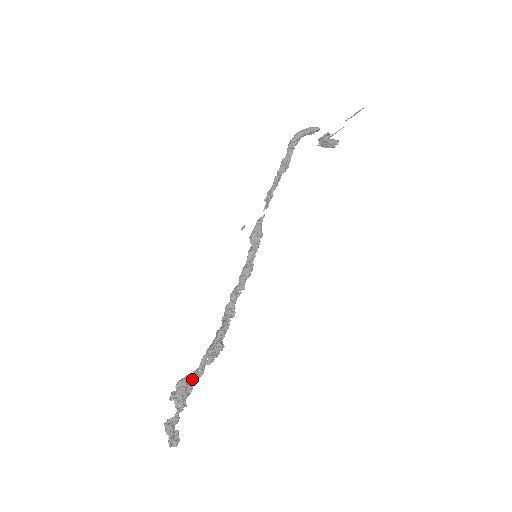
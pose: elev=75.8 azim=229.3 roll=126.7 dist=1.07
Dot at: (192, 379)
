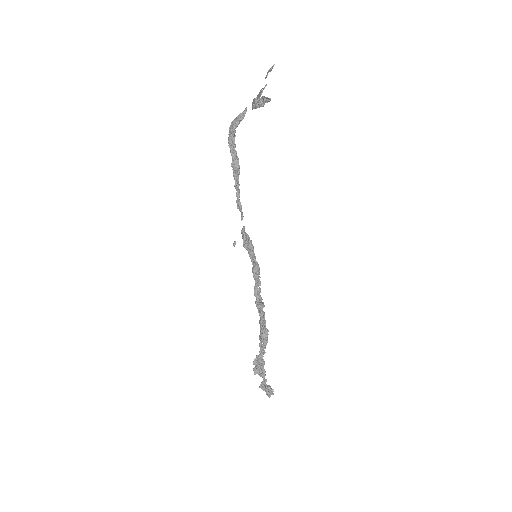
Dot at: (260, 358)
